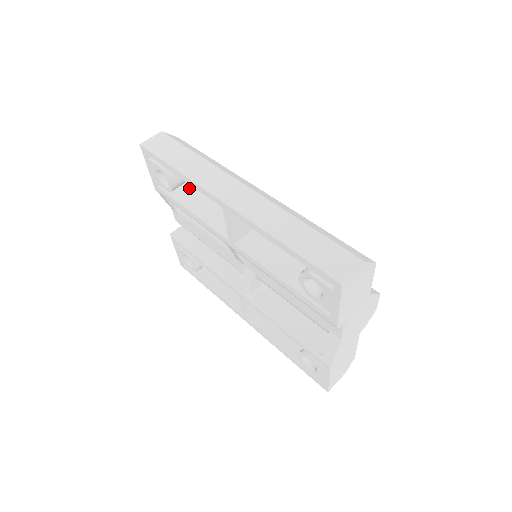
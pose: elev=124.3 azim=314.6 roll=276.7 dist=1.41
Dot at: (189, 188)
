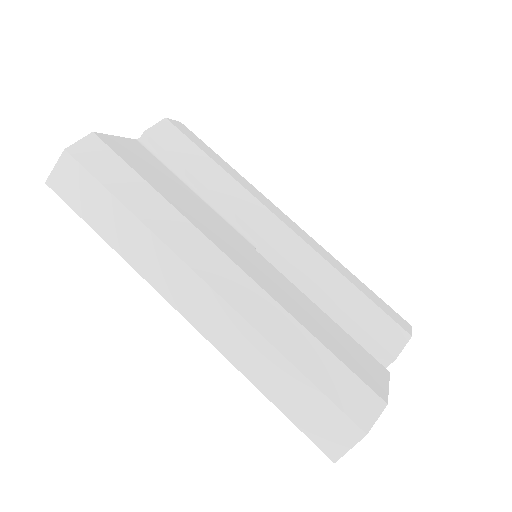
Dot at: occluded
